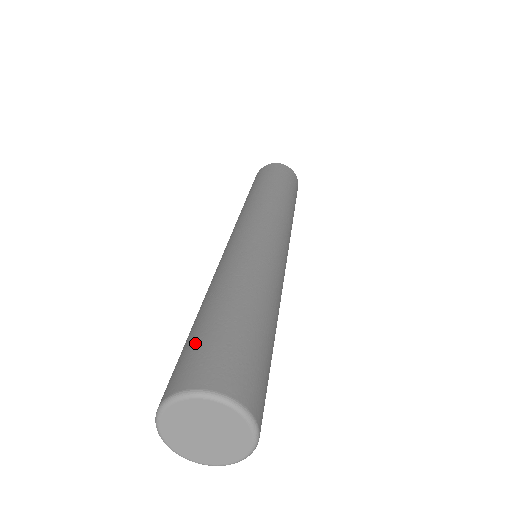
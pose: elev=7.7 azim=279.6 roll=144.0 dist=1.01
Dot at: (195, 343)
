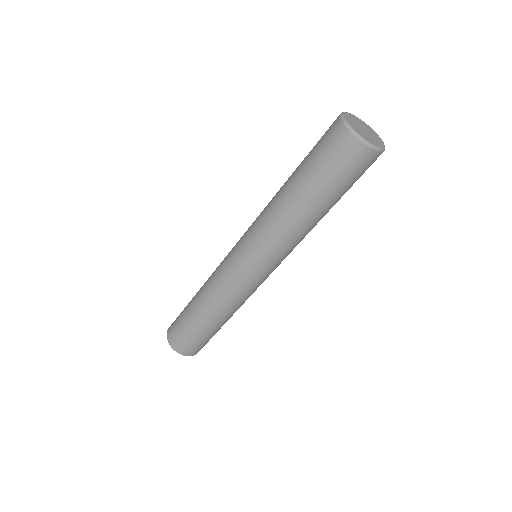
Dot at: occluded
